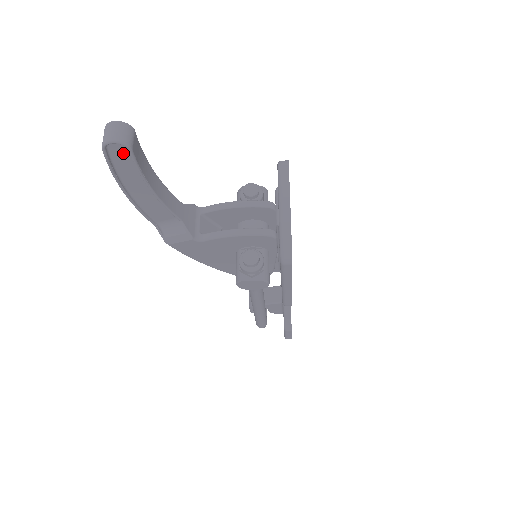
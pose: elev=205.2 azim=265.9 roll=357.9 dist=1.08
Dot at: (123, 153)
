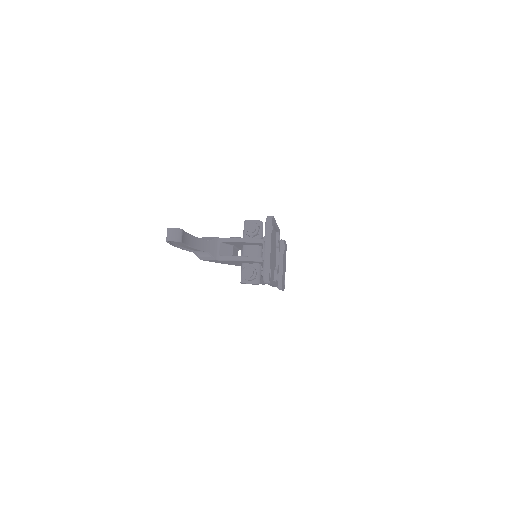
Dot at: occluded
